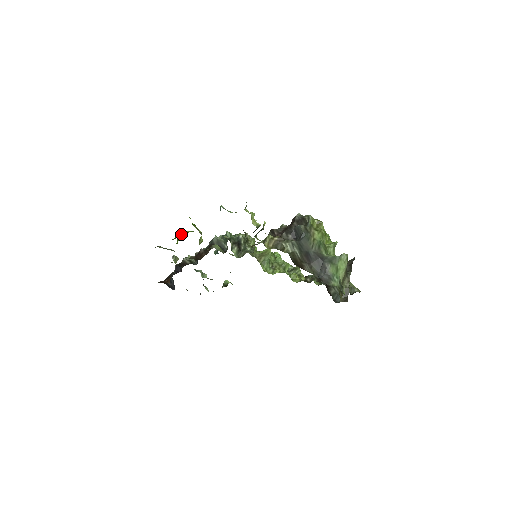
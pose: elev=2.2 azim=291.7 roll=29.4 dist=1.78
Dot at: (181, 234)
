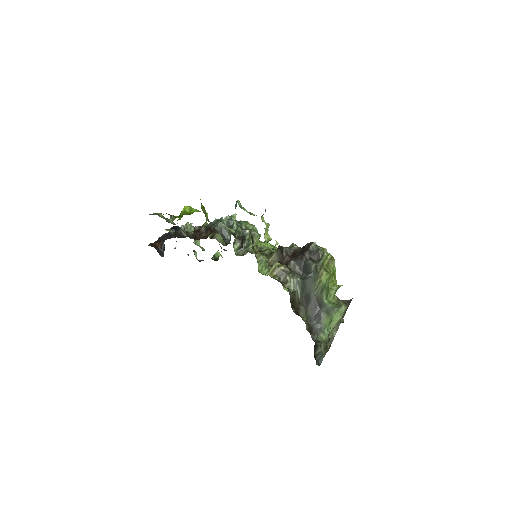
Dot at: (186, 210)
